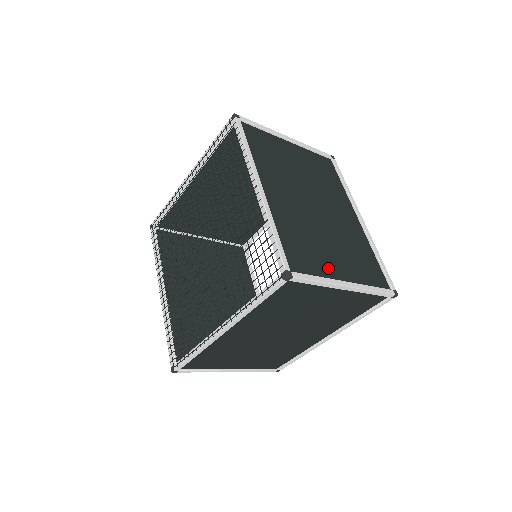
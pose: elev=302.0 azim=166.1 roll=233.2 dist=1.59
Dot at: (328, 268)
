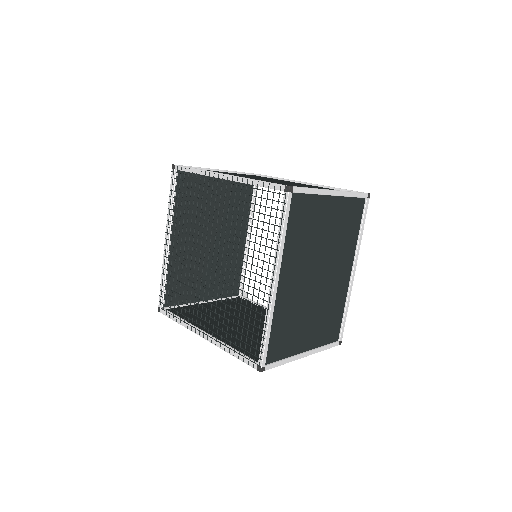
Dot at: occluded
